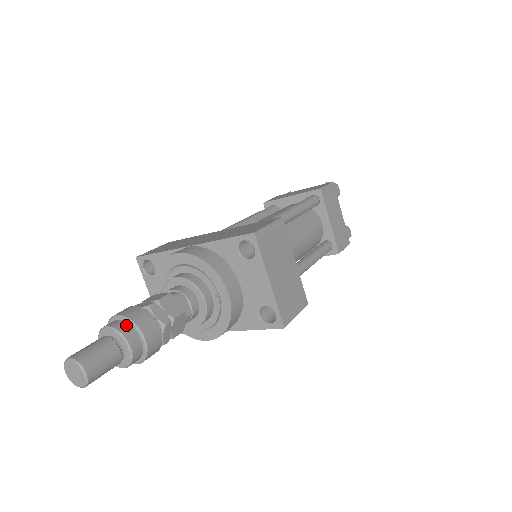
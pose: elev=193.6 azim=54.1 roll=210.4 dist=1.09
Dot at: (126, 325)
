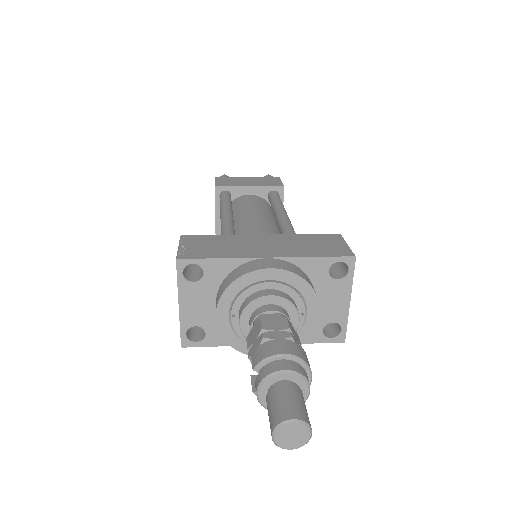
Dot at: (300, 366)
